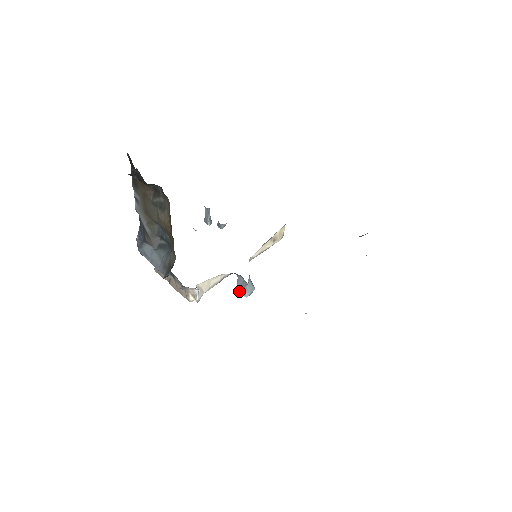
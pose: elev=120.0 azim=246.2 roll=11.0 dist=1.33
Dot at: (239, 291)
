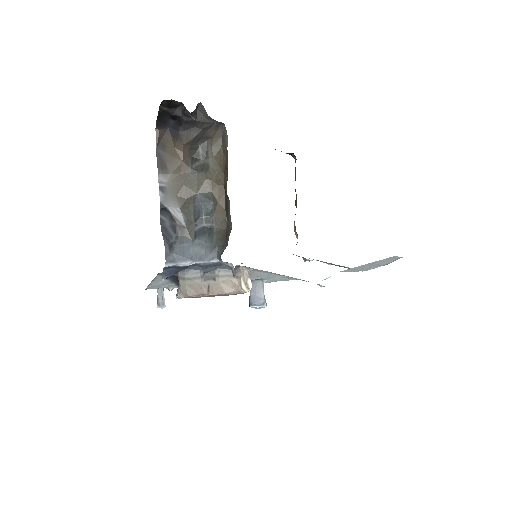
Dot at: (256, 306)
